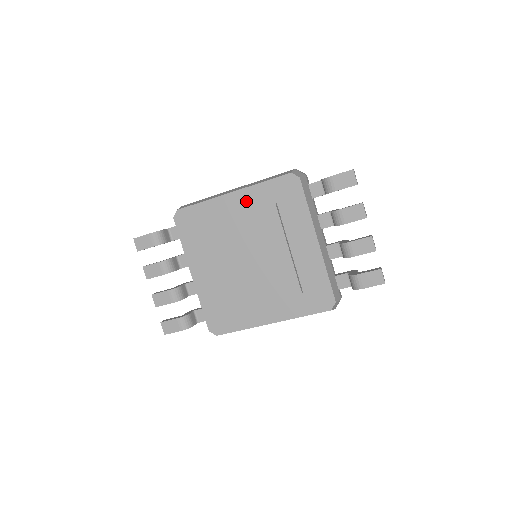
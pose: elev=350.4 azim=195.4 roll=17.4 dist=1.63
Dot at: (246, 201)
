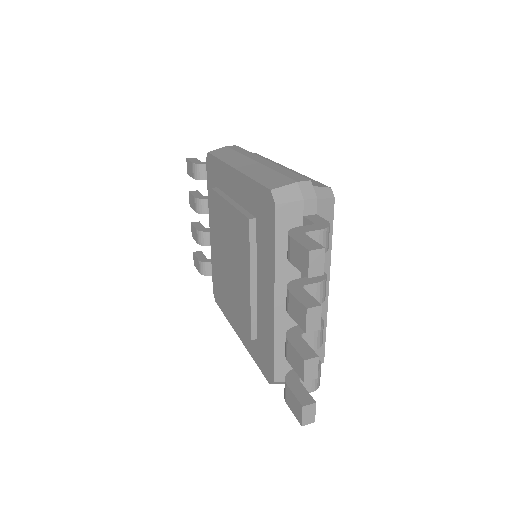
Dot at: (240, 190)
